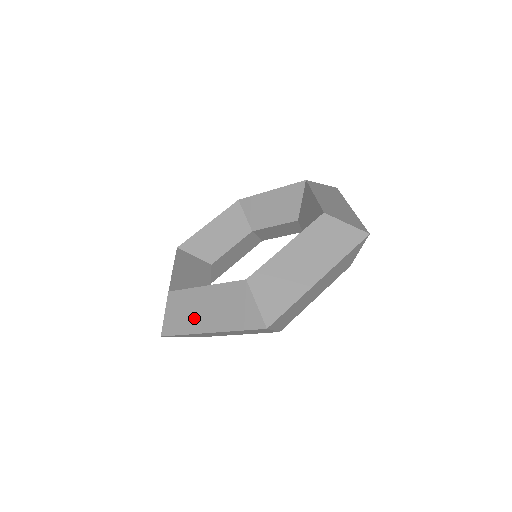
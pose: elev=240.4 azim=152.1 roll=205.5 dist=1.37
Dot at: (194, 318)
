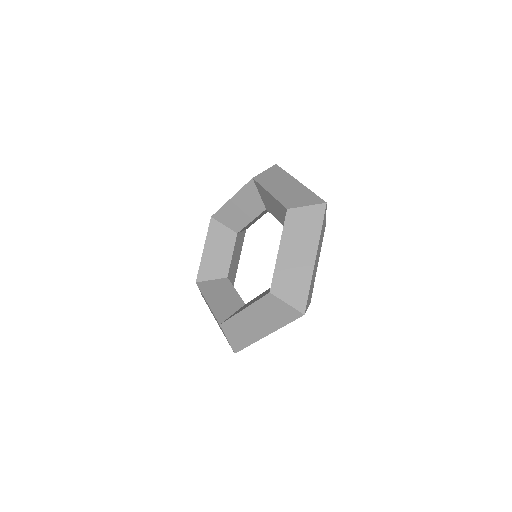
Dot at: (250, 332)
